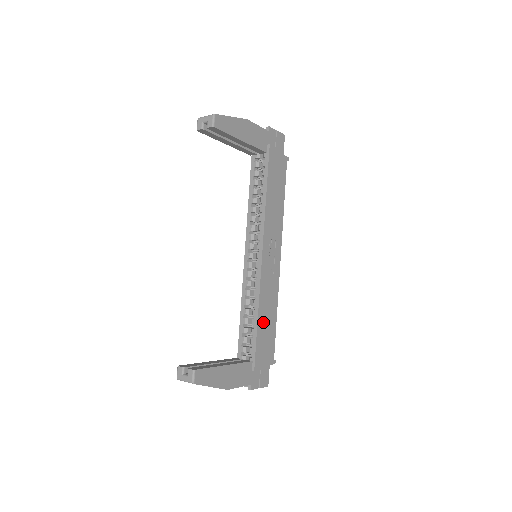
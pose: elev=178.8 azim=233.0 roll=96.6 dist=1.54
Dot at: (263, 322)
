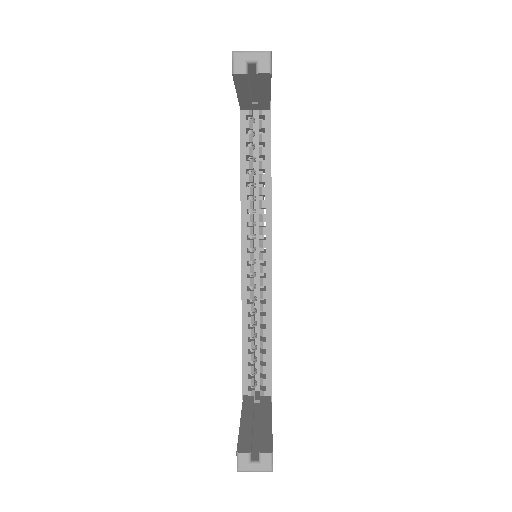
Dot at: occluded
